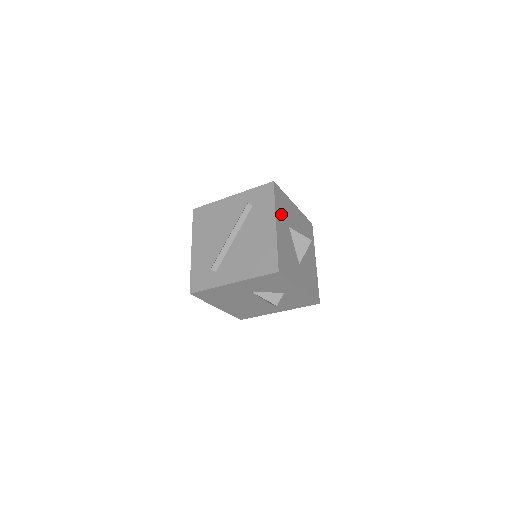
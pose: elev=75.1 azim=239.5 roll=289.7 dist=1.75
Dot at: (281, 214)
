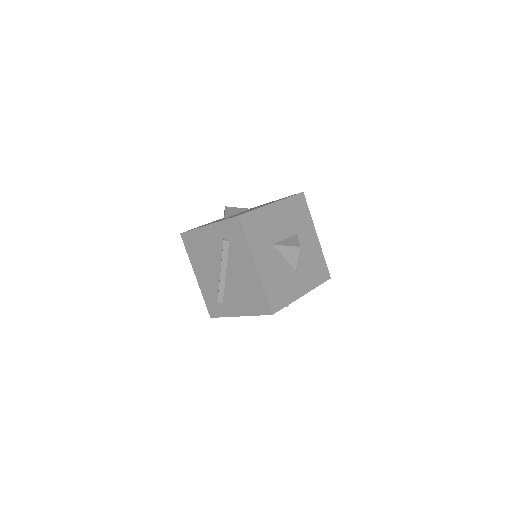
Dot at: (259, 243)
